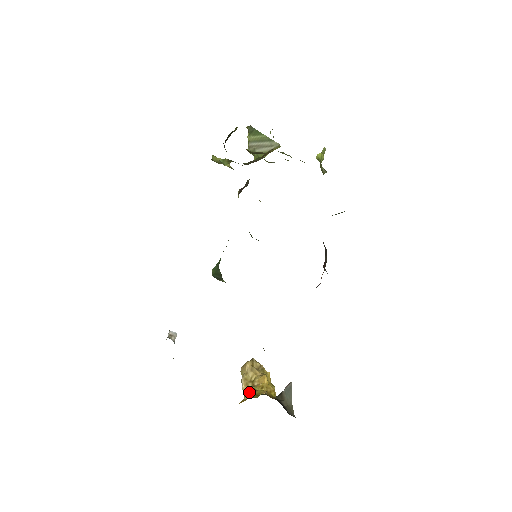
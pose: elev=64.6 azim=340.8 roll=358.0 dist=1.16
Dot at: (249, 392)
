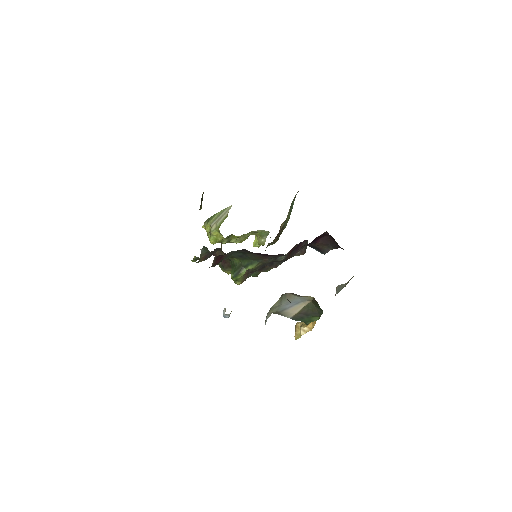
Dot at: occluded
